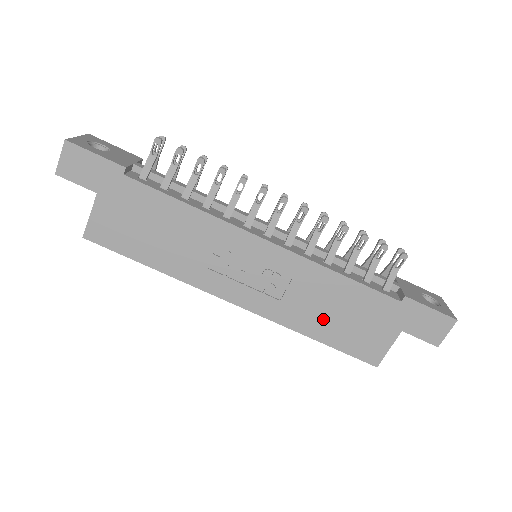
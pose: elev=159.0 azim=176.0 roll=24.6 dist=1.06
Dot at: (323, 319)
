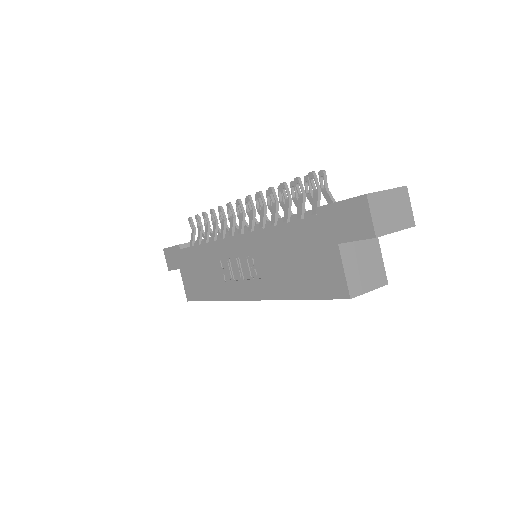
Dot at: (289, 275)
